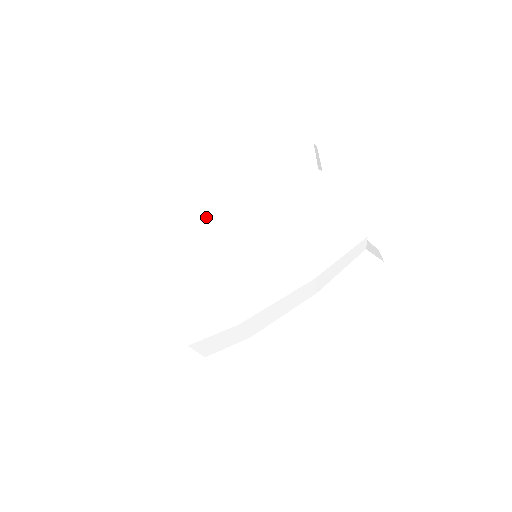
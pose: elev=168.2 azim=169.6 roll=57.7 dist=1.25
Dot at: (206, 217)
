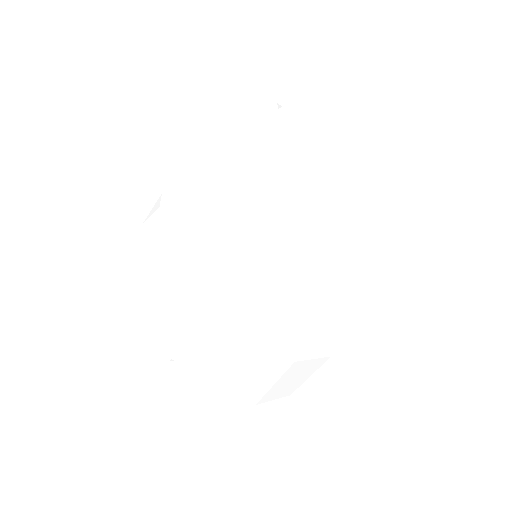
Dot at: (253, 304)
